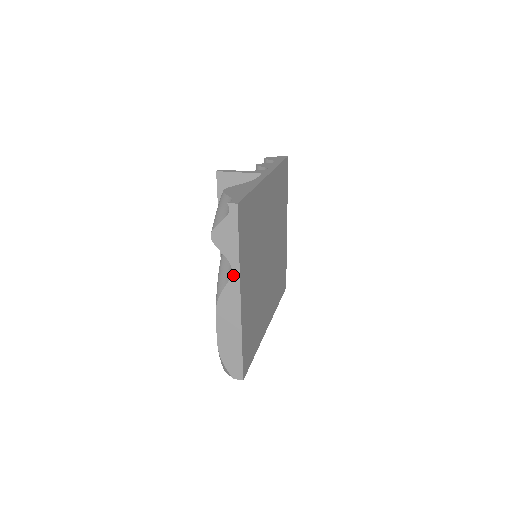
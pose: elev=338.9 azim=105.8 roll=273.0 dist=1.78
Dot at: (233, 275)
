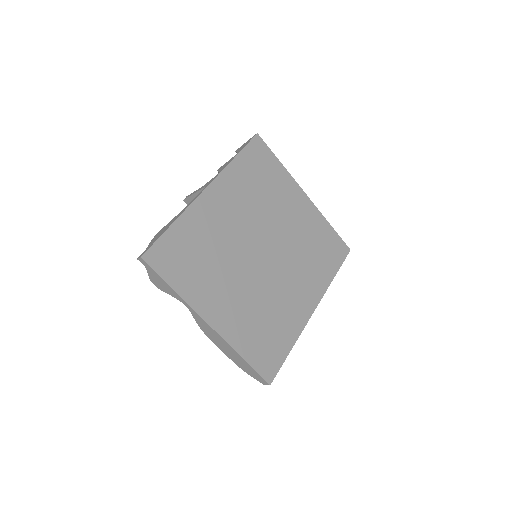
Dot at: (189, 309)
